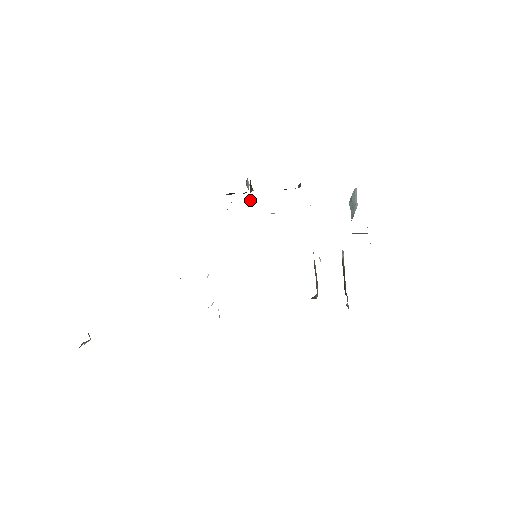
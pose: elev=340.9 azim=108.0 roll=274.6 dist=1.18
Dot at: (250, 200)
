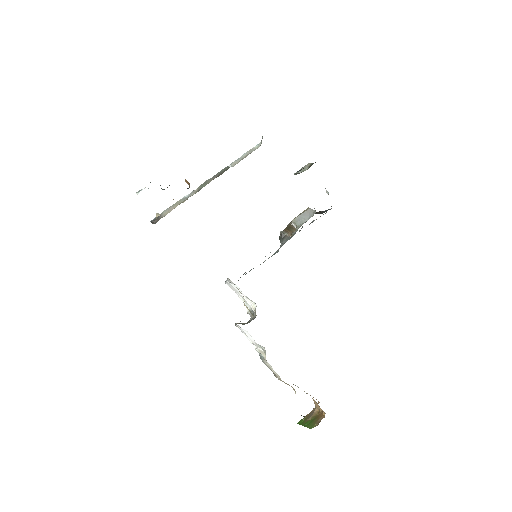
Dot at: occluded
